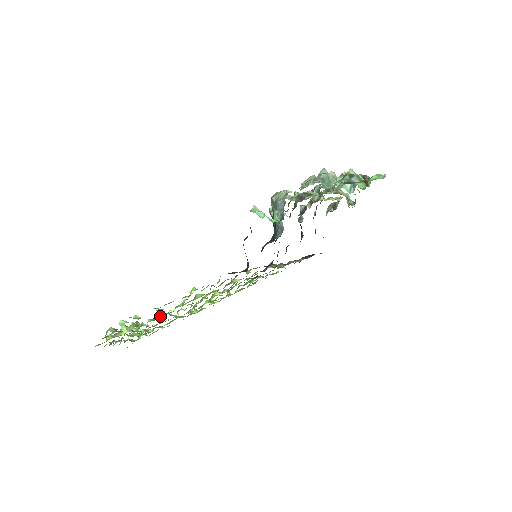
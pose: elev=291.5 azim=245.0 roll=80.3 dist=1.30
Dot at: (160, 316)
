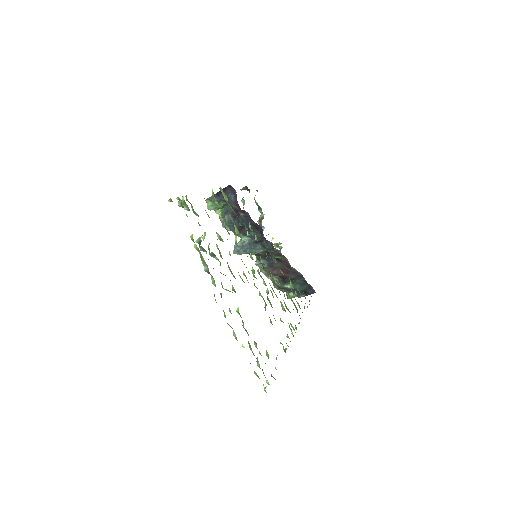
Dot at: occluded
